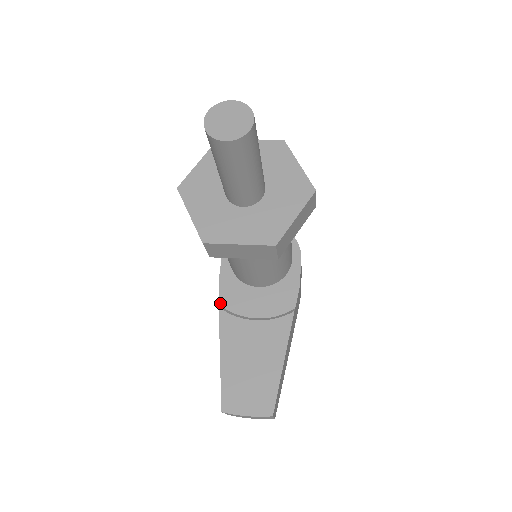
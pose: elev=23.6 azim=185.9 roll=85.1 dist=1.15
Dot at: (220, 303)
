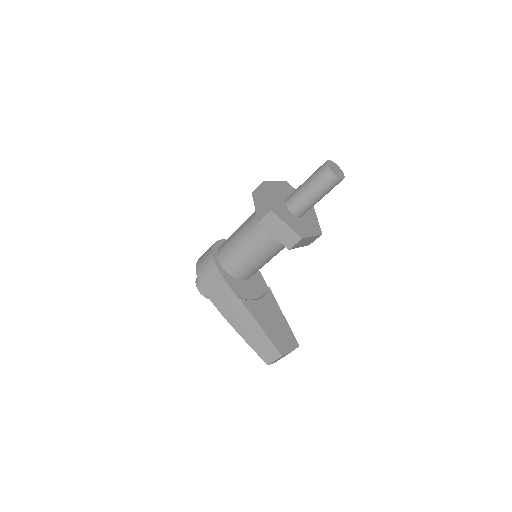
Dot at: (237, 296)
